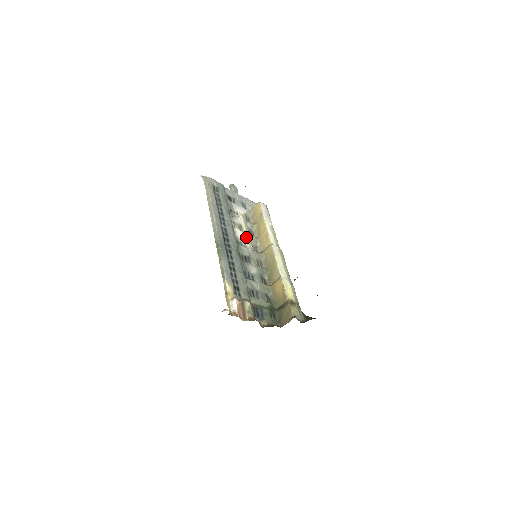
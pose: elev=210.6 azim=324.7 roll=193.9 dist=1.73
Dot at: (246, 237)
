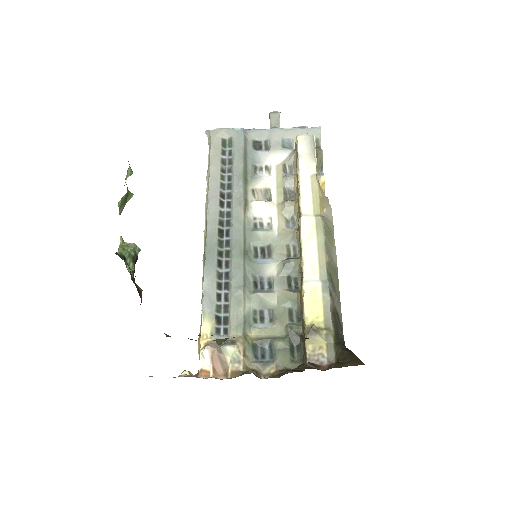
Dot at: (274, 208)
